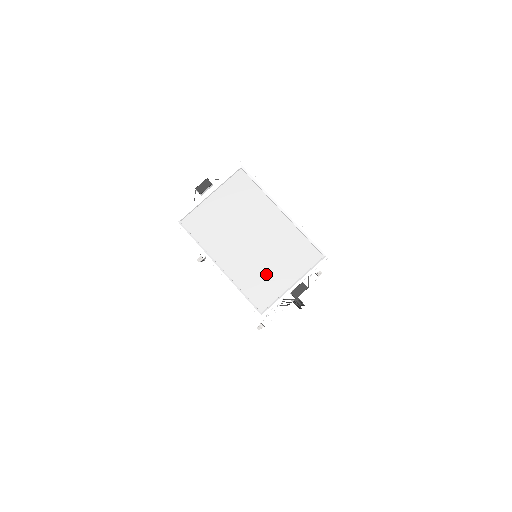
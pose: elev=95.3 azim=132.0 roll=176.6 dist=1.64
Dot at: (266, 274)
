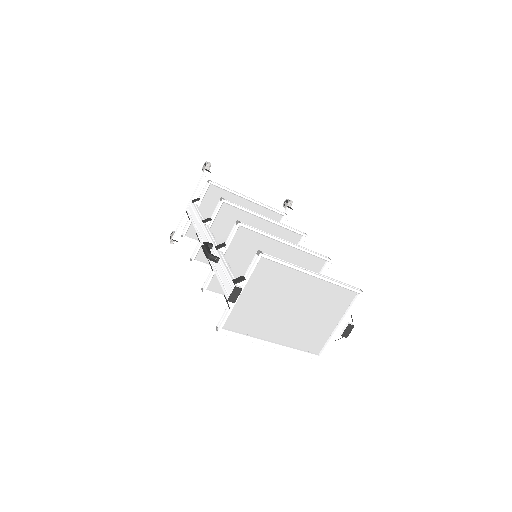
Dot at: (313, 327)
